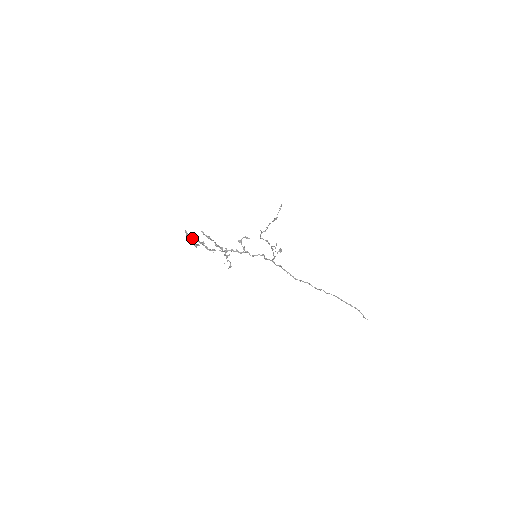
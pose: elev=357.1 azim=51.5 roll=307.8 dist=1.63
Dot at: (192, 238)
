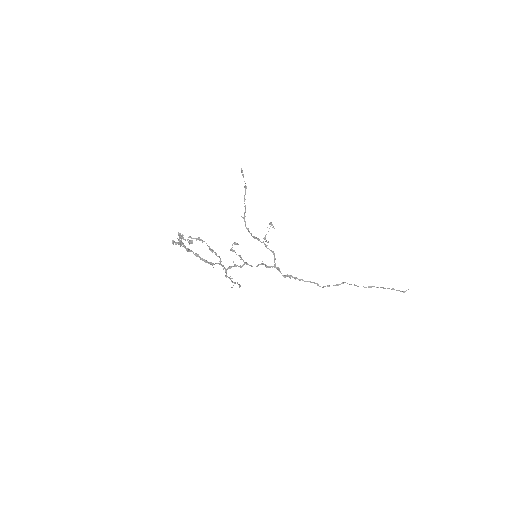
Dot at: (182, 235)
